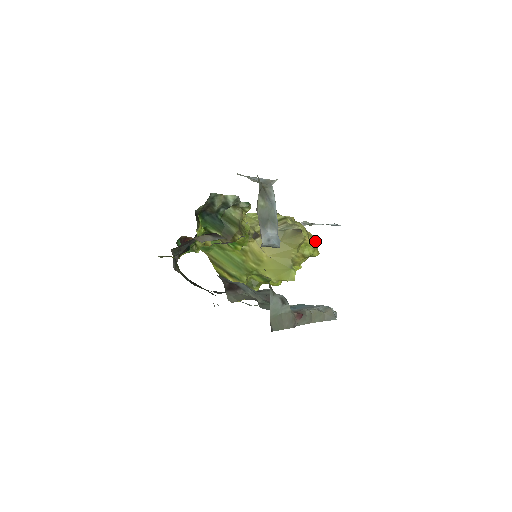
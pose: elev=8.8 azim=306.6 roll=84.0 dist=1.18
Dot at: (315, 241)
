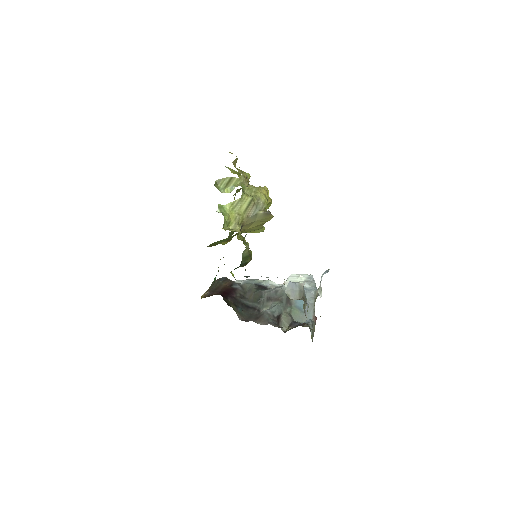
Dot at: (268, 194)
